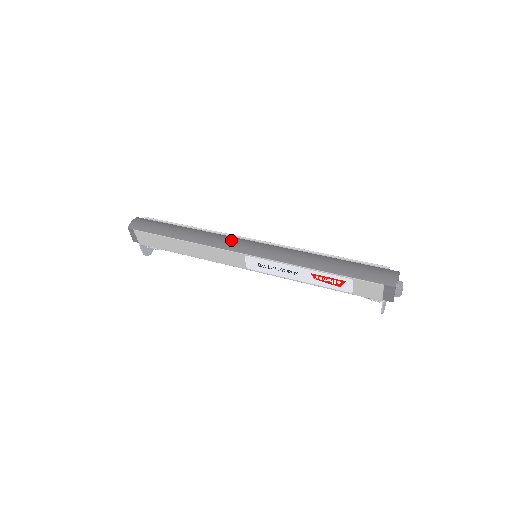
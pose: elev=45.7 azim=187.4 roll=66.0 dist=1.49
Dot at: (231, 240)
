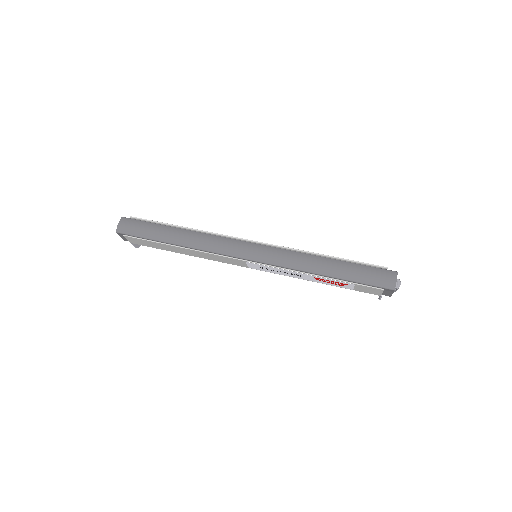
Dot at: (229, 244)
